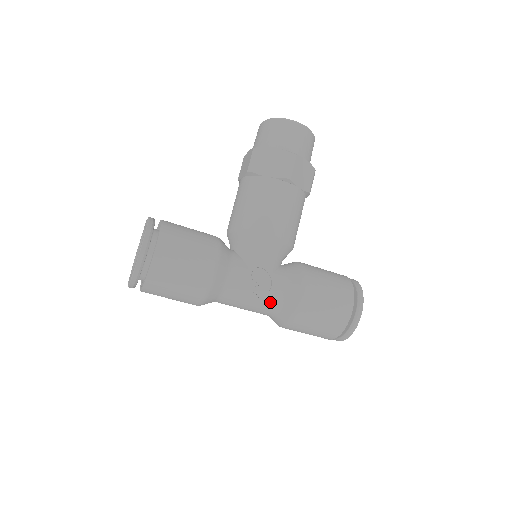
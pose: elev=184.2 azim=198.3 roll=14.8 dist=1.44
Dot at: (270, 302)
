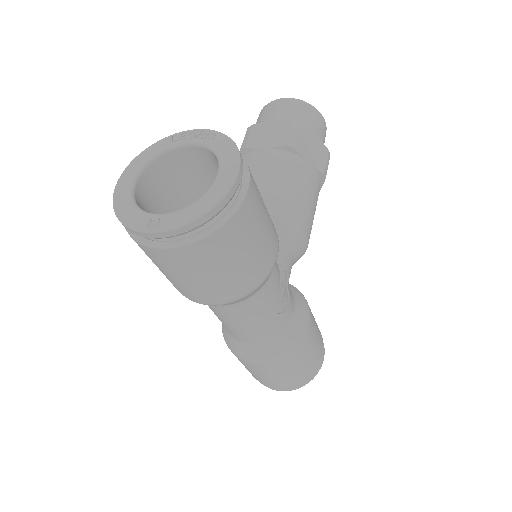
Dot at: (280, 324)
